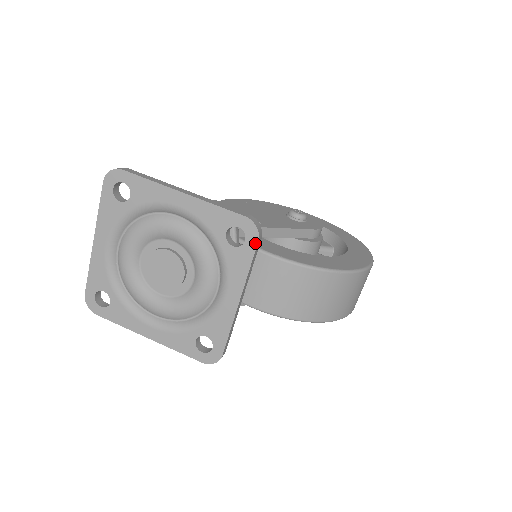
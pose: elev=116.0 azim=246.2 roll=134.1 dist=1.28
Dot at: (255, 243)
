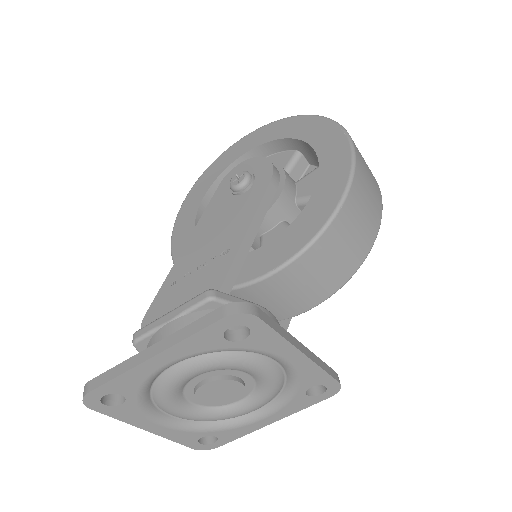
Dot at: (258, 321)
